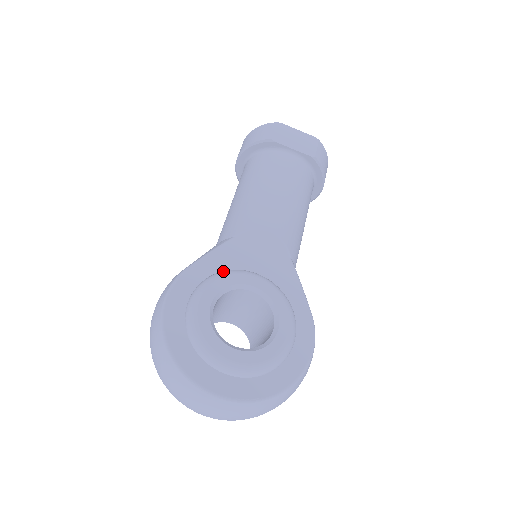
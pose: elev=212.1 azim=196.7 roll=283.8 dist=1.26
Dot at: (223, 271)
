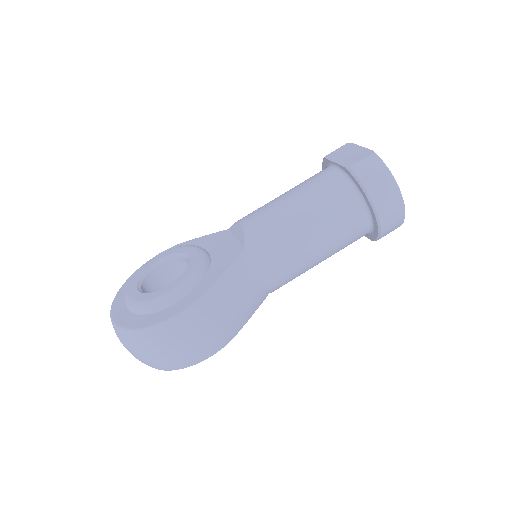
Dot at: (190, 245)
